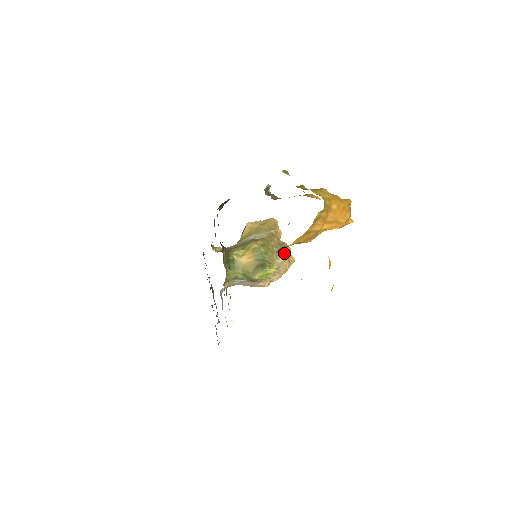
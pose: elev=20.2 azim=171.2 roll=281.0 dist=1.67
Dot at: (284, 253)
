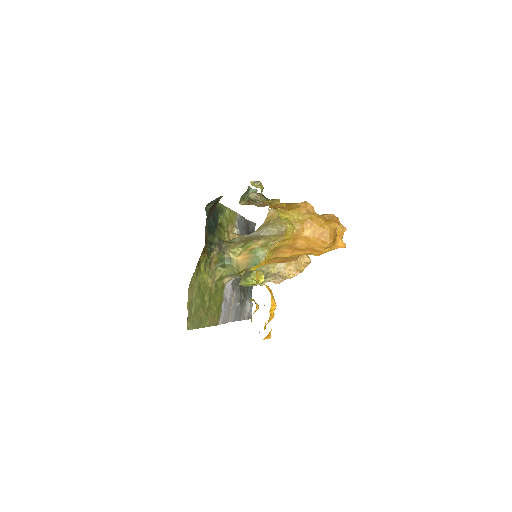
Dot at: occluded
